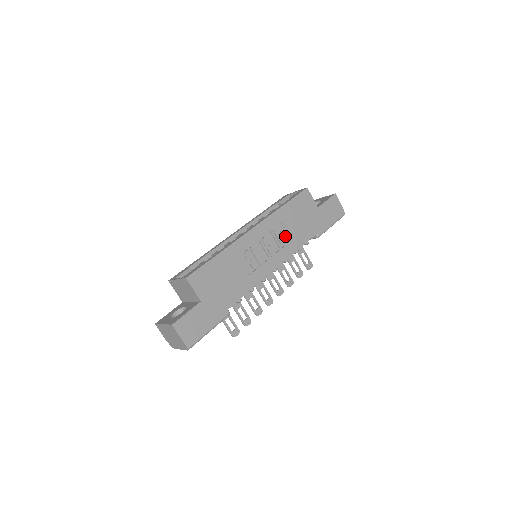
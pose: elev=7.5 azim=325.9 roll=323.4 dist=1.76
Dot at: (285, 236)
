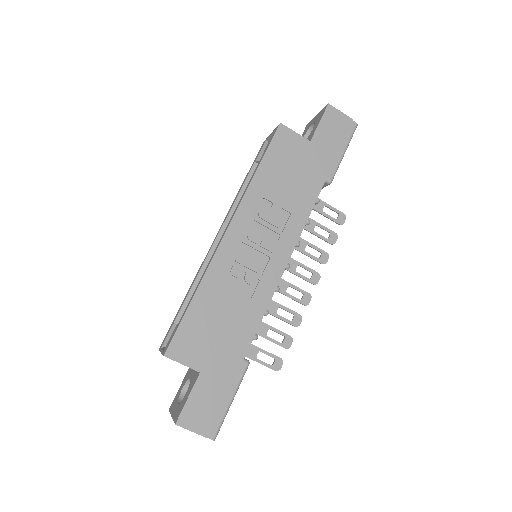
Dot at: (279, 212)
